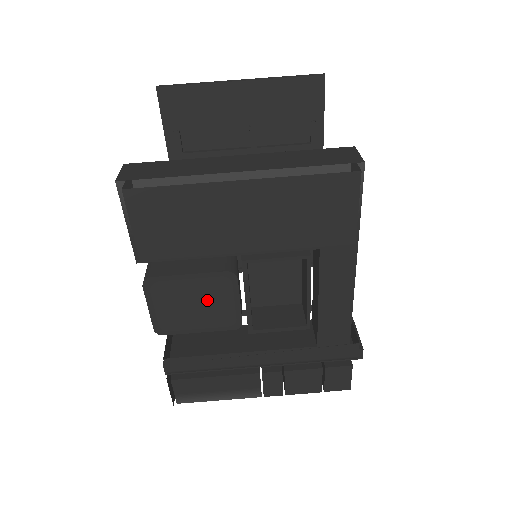
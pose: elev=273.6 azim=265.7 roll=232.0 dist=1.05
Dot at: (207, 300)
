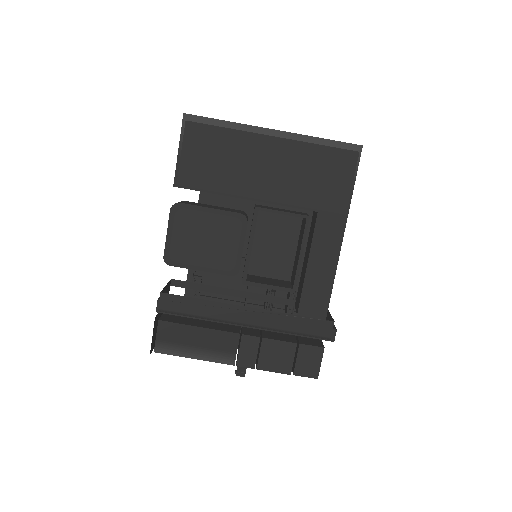
Dot at: (217, 238)
